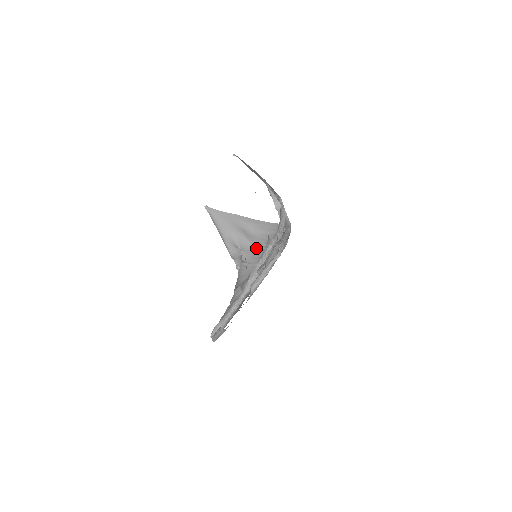
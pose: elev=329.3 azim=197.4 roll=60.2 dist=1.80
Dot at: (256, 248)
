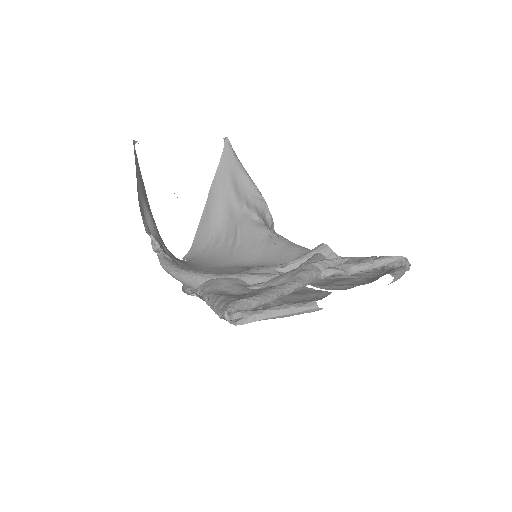
Dot at: (167, 252)
